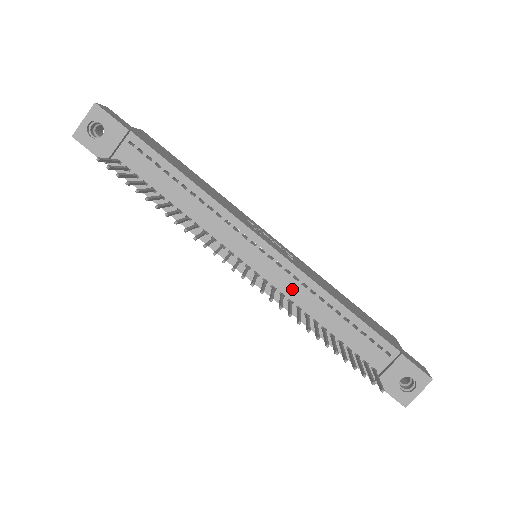
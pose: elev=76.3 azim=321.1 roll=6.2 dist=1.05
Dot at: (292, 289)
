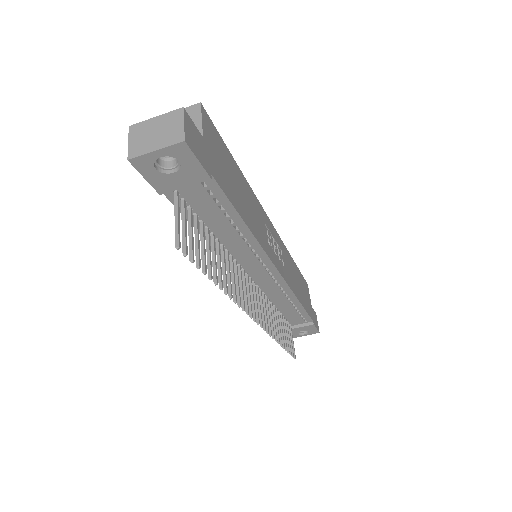
Dot at: (273, 292)
